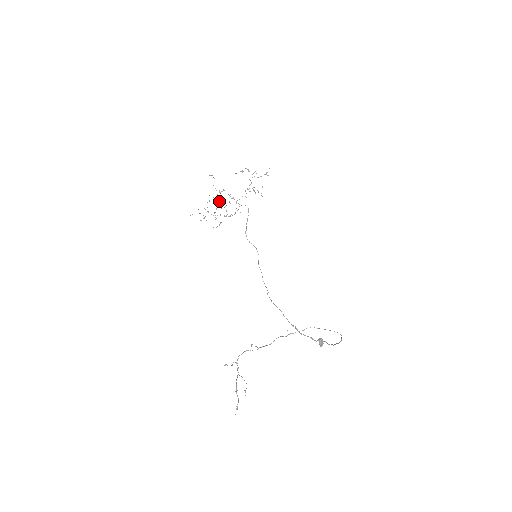
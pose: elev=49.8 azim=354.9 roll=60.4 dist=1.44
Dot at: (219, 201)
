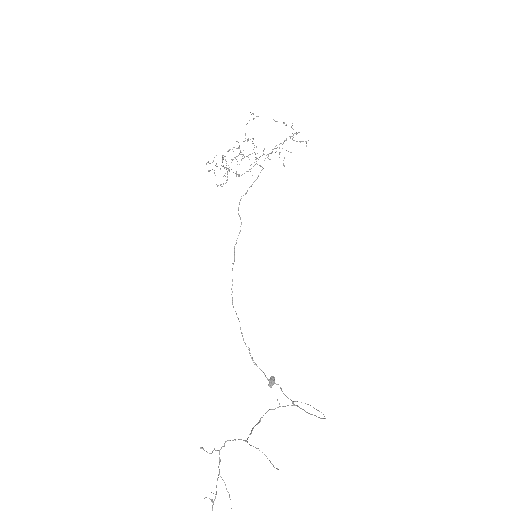
Dot at: (240, 151)
